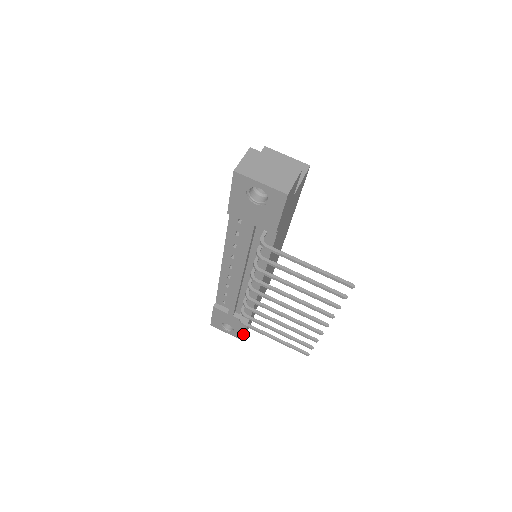
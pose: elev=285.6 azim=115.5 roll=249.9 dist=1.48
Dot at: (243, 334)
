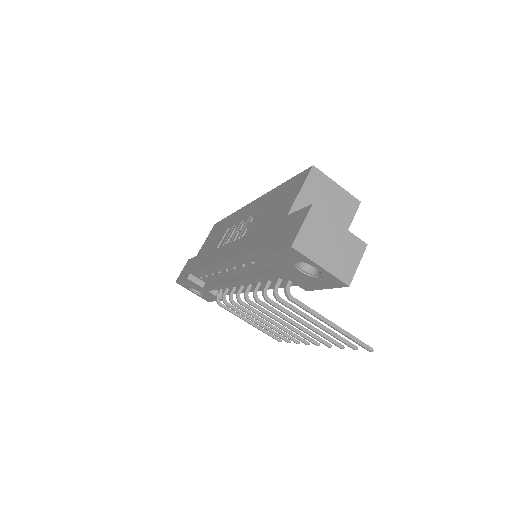
Dot at: (212, 300)
